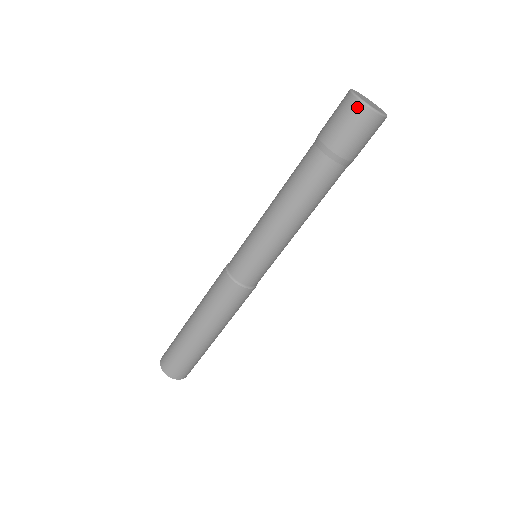
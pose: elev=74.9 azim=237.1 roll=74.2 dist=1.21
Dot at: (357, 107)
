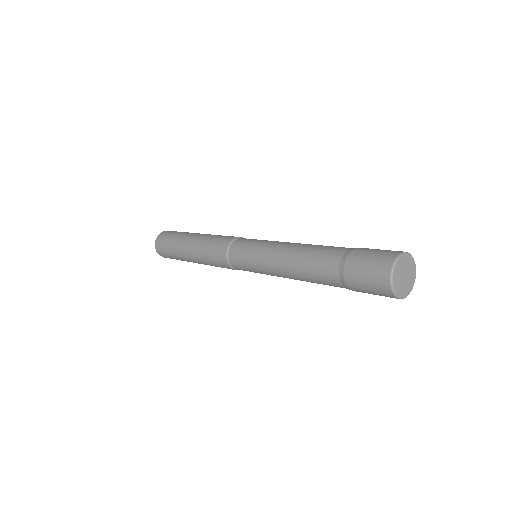
Dot at: (386, 289)
